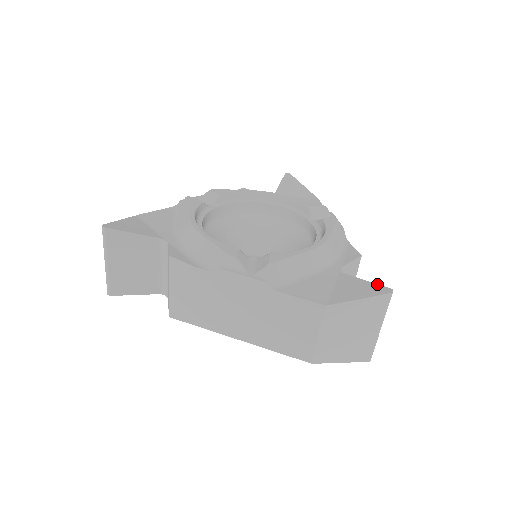
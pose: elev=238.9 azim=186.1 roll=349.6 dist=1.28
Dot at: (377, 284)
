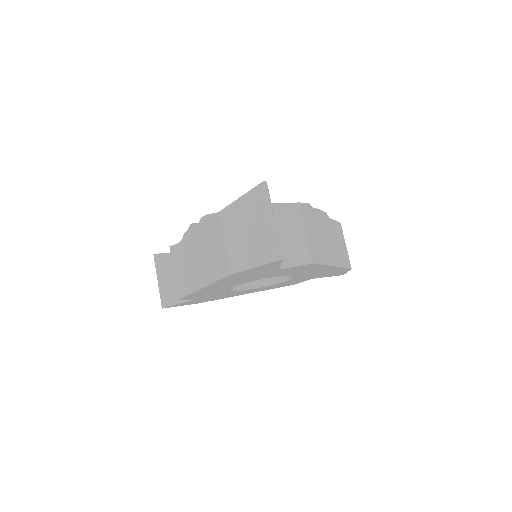
Dot at: occluded
